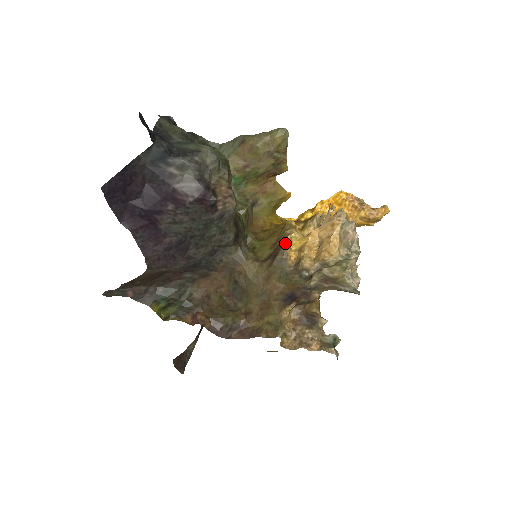
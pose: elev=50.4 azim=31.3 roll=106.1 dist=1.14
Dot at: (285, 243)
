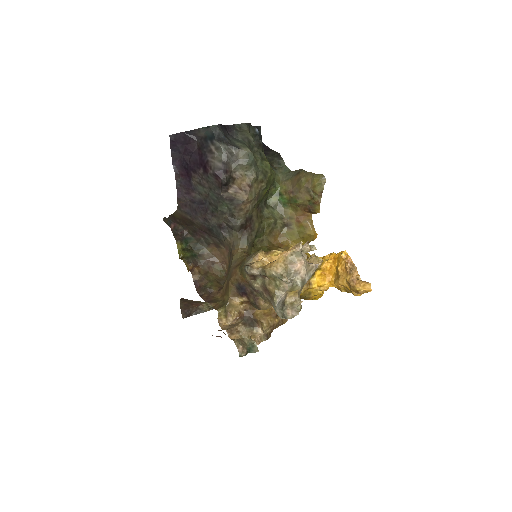
Dot at: occluded
